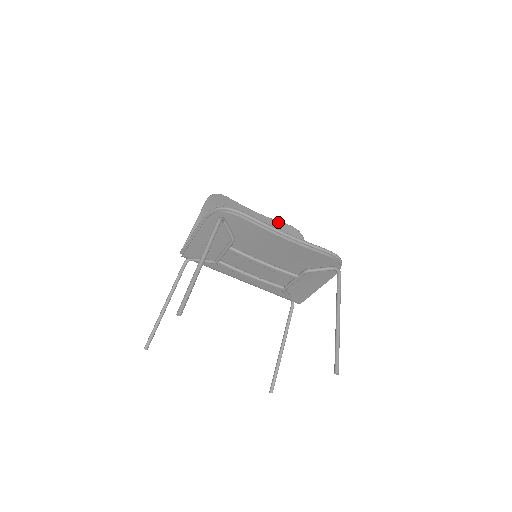
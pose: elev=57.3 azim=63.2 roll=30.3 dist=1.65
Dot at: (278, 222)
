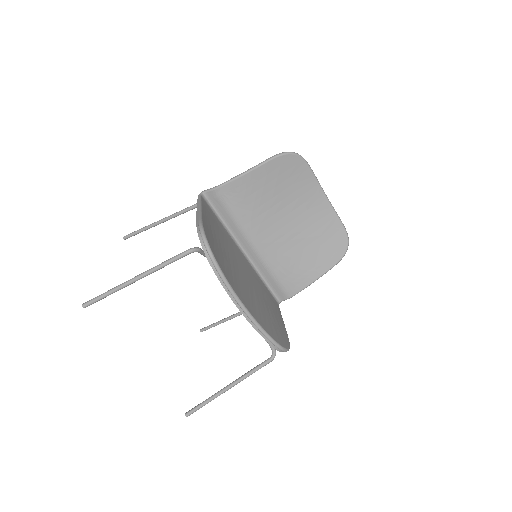
Dot at: (338, 221)
